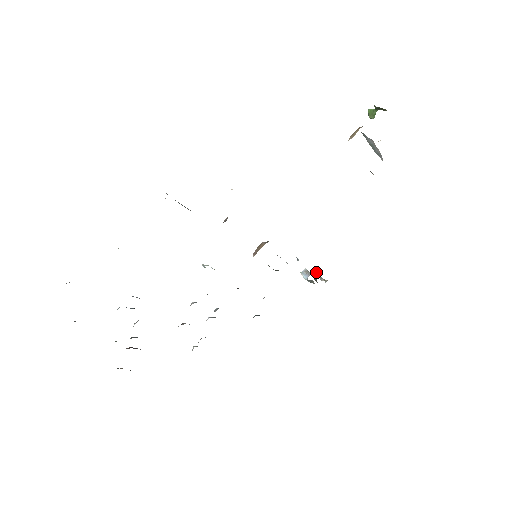
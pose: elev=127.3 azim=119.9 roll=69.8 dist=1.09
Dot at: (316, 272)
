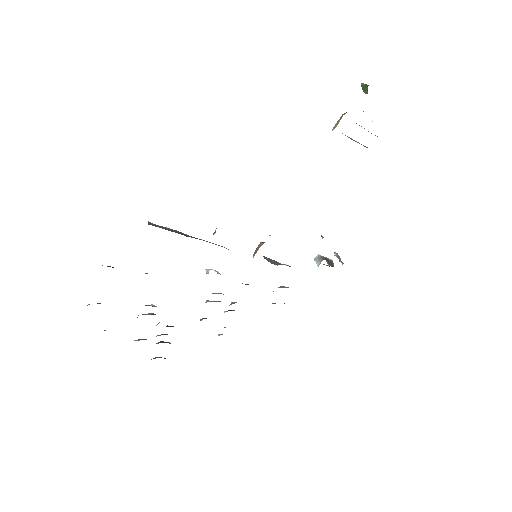
Dot at: (335, 253)
